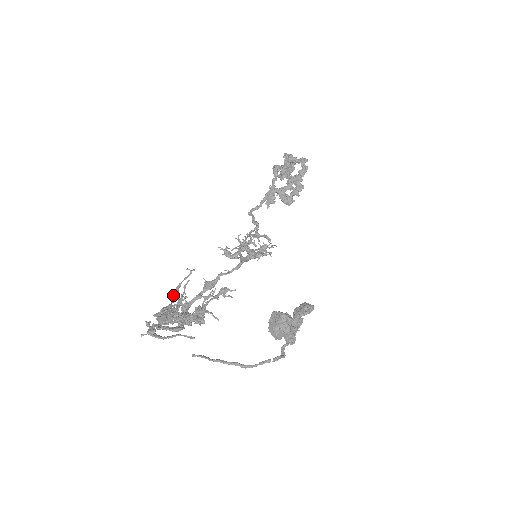
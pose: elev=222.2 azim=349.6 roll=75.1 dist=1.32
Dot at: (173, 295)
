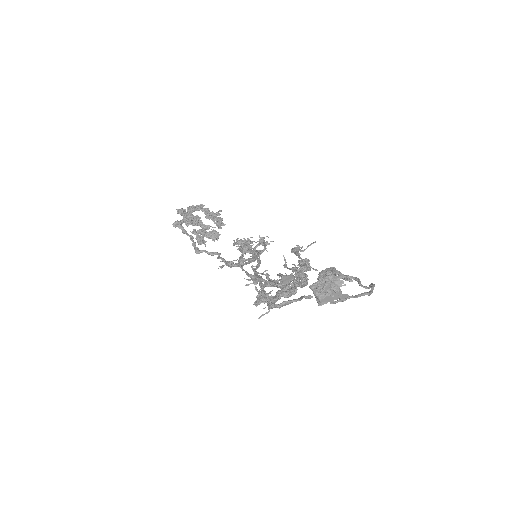
Dot at: (257, 277)
